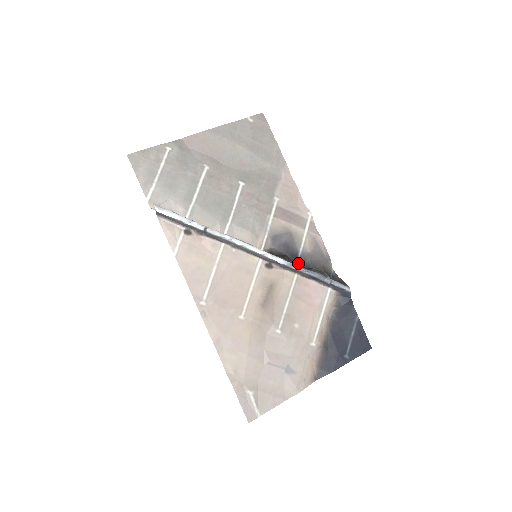
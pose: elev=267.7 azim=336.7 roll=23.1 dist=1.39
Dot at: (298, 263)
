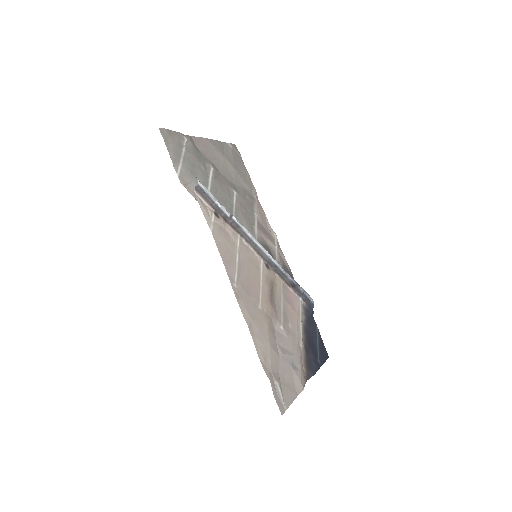
Dot at: occluded
